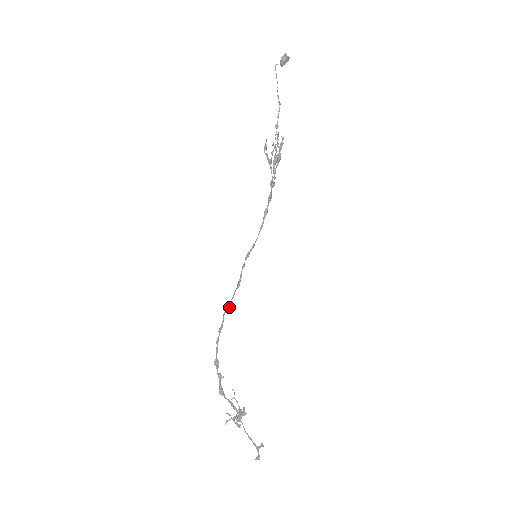
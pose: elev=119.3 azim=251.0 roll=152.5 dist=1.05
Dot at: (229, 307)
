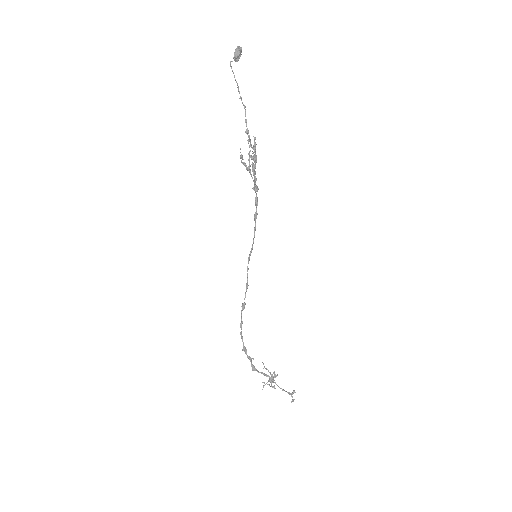
Dot at: (244, 307)
